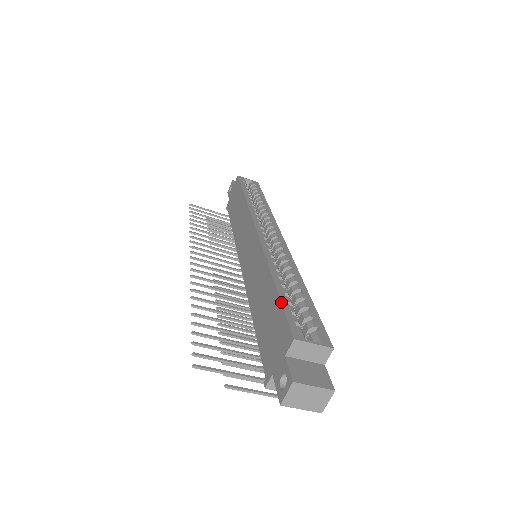
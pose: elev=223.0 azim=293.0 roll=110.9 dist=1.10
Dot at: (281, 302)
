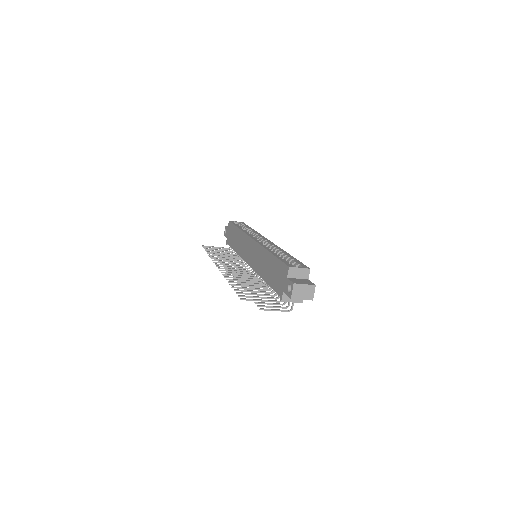
Dot at: (278, 258)
